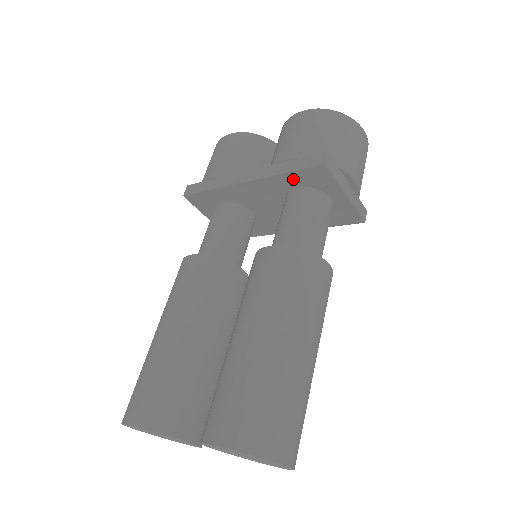
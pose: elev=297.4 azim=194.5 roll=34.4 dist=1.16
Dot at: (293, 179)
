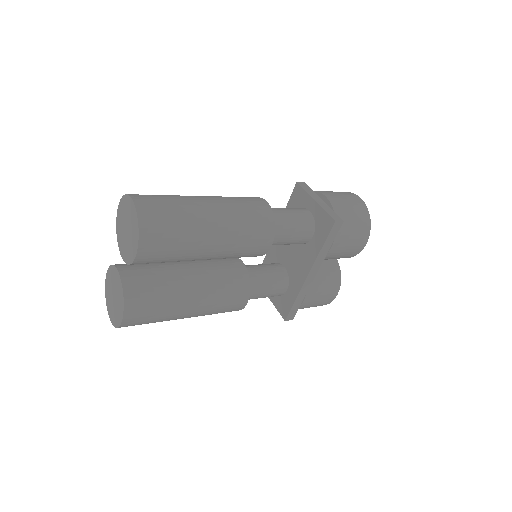
Dot at: occluded
